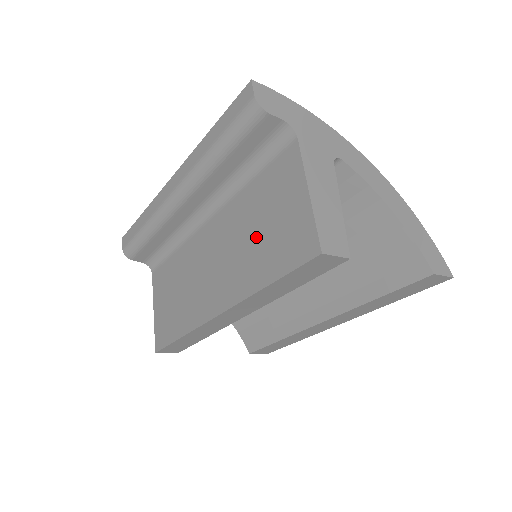
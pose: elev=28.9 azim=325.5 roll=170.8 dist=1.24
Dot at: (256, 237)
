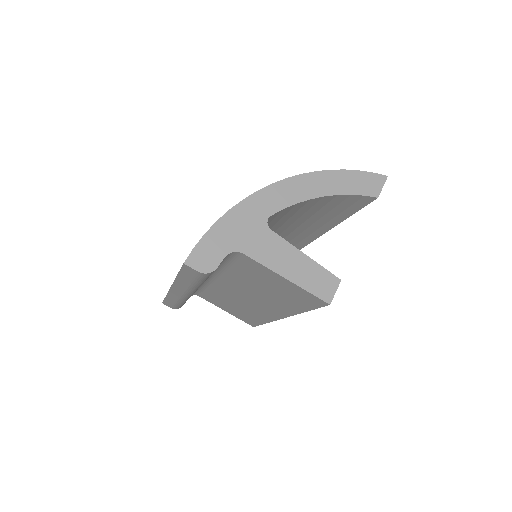
Dot at: (269, 293)
